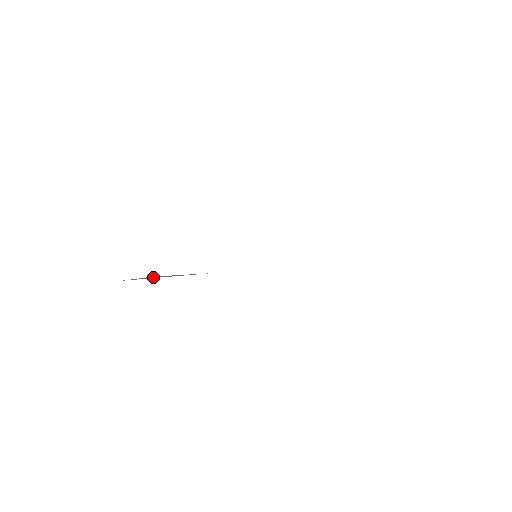
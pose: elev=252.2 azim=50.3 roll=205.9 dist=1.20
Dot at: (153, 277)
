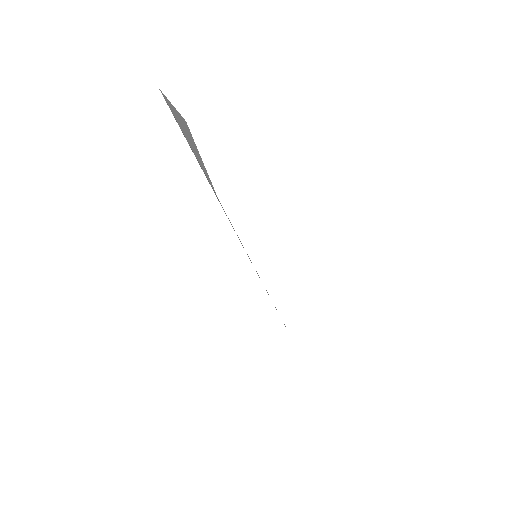
Dot at: (183, 126)
